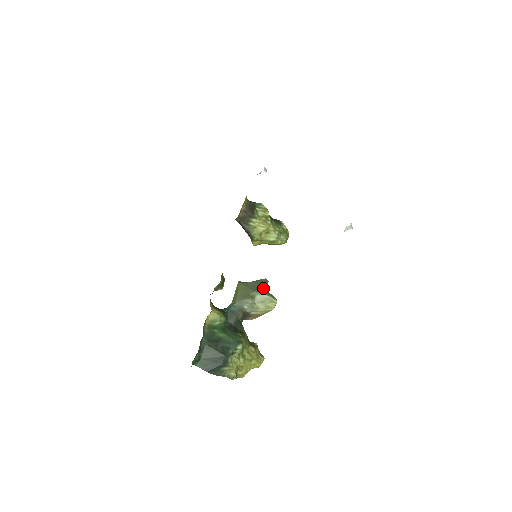
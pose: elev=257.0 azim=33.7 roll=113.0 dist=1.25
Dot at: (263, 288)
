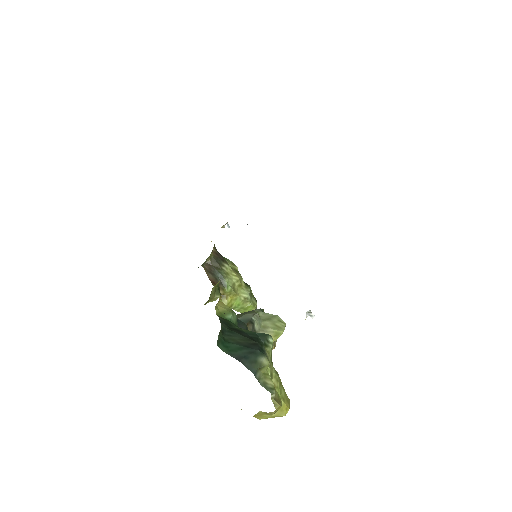
Dot at: occluded
